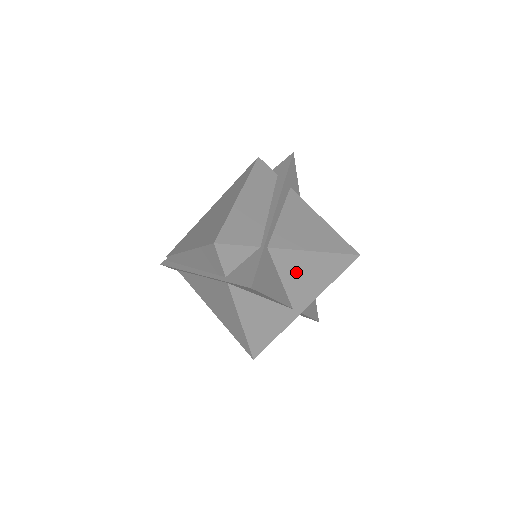
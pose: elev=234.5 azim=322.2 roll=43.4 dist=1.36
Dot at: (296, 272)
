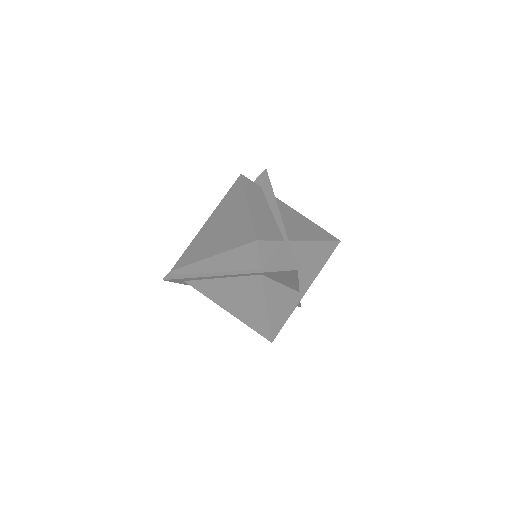
Dot at: (303, 260)
